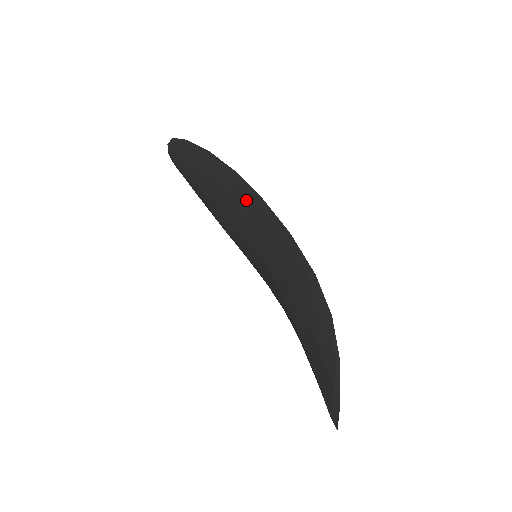
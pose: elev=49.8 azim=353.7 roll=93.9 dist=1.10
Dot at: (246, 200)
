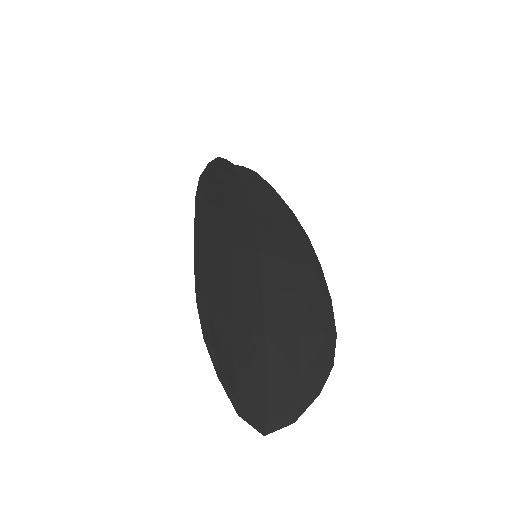
Dot at: (209, 220)
